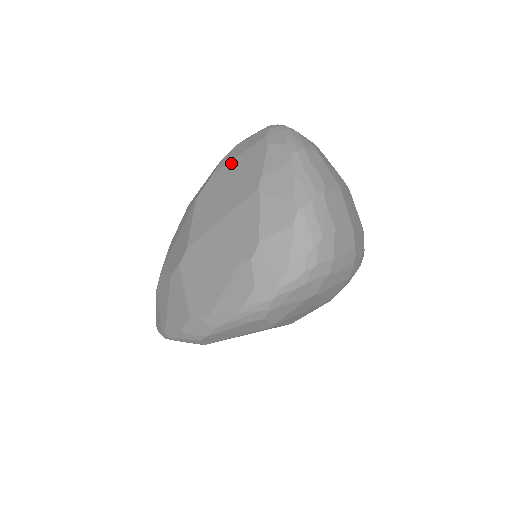
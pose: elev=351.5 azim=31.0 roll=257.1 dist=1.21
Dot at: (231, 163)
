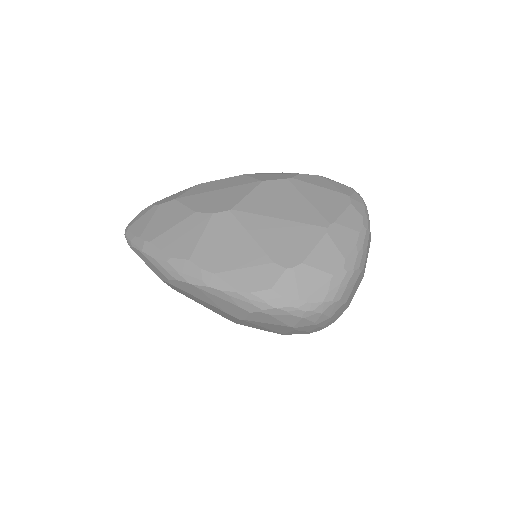
Dot at: (312, 186)
